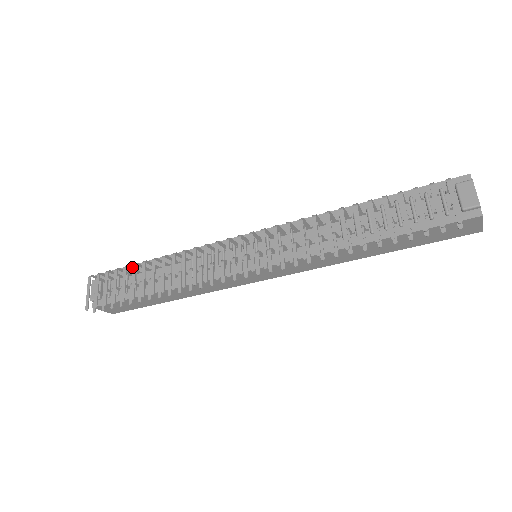
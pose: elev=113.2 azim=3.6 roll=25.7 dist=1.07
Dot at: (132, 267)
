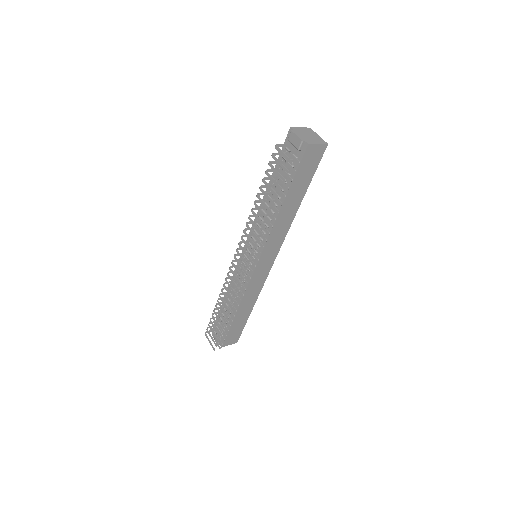
Dot at: (216, 312)
